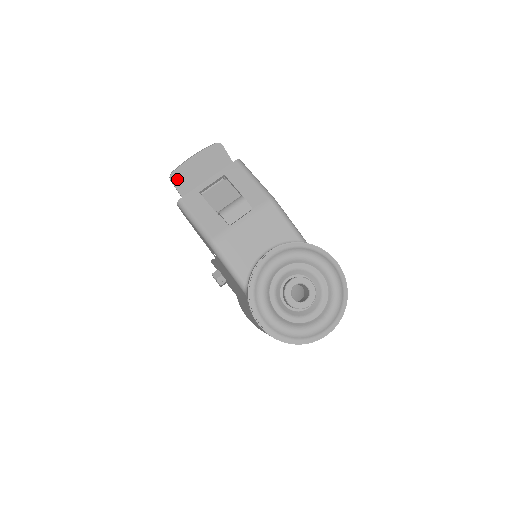
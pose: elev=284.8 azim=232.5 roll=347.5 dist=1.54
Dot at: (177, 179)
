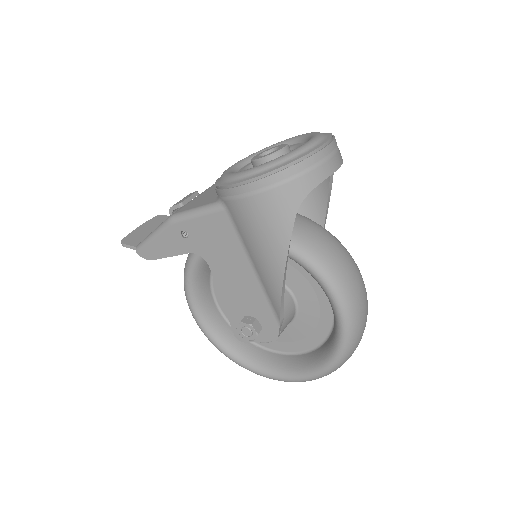
Dot at: (129, 241)
